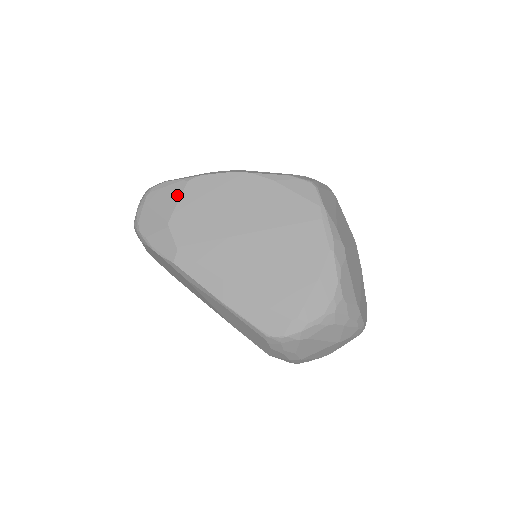
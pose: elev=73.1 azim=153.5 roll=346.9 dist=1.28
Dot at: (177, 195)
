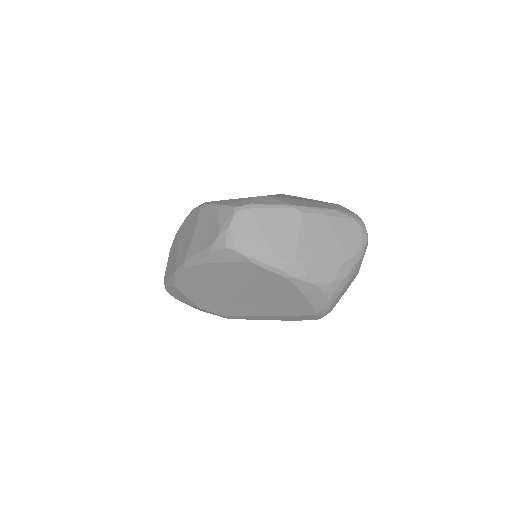
Dot at: (182, 294)
